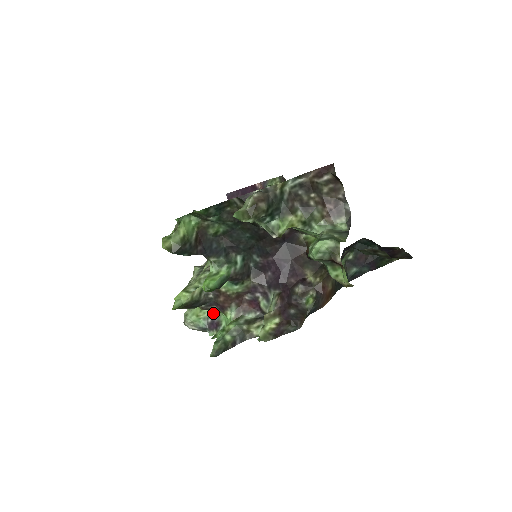
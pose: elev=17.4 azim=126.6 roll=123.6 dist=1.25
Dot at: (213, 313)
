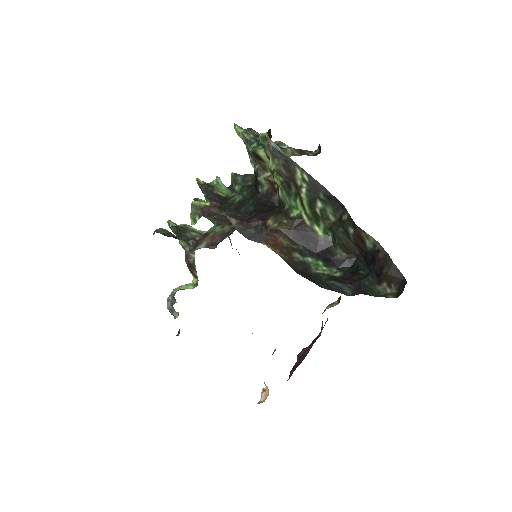
Dot at: (192, 288)
